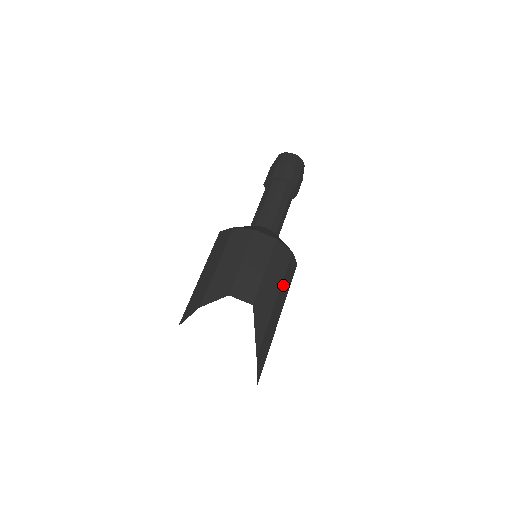
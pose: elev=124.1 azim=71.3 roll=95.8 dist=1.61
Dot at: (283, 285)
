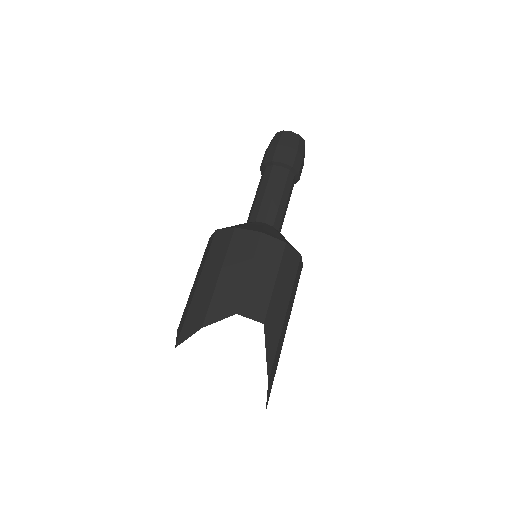
Dot at: (292, 294)
